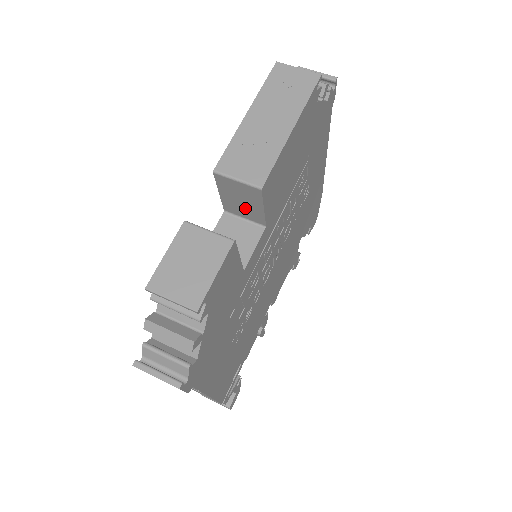
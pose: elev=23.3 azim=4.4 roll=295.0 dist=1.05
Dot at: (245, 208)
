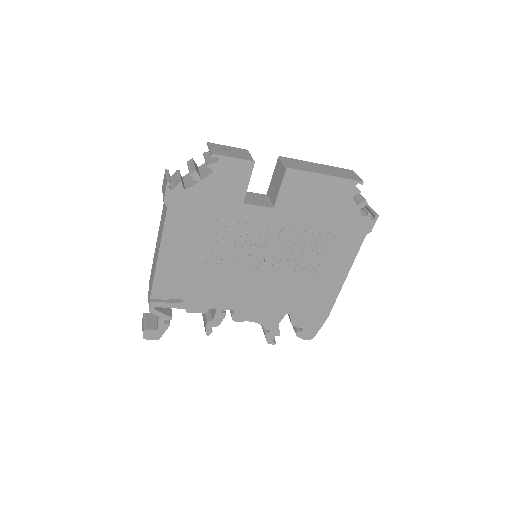
Dot at: (275, 189)
